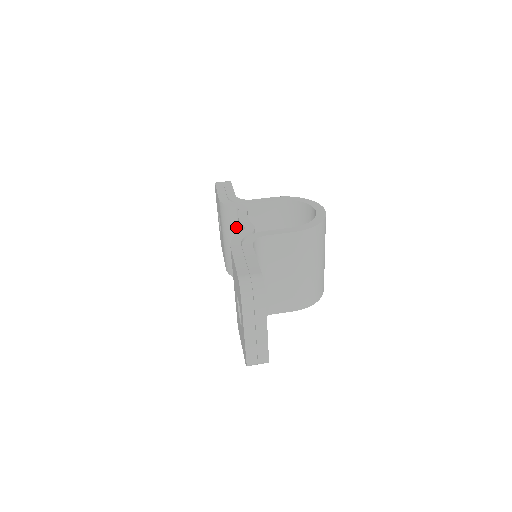
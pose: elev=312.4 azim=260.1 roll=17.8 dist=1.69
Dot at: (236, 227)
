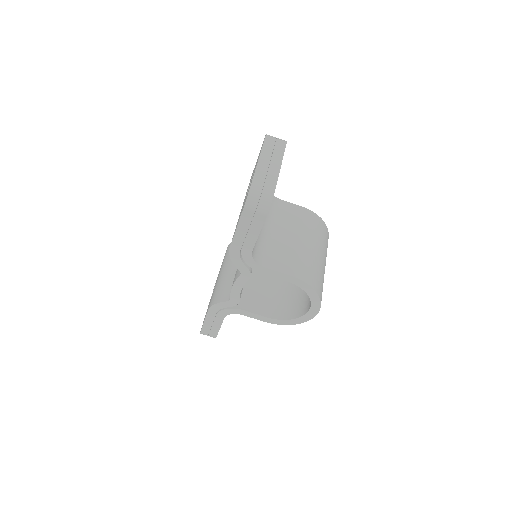
Dot at: occluded
